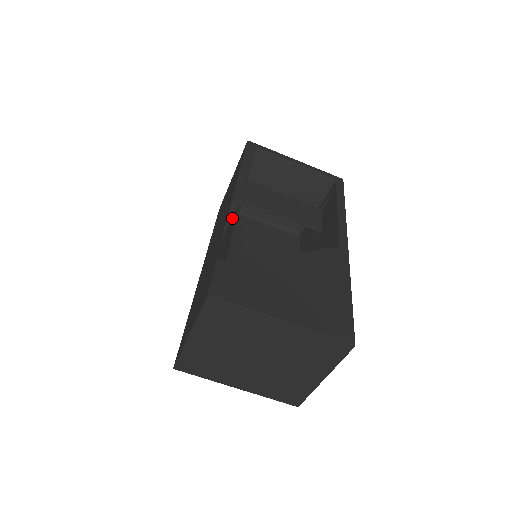
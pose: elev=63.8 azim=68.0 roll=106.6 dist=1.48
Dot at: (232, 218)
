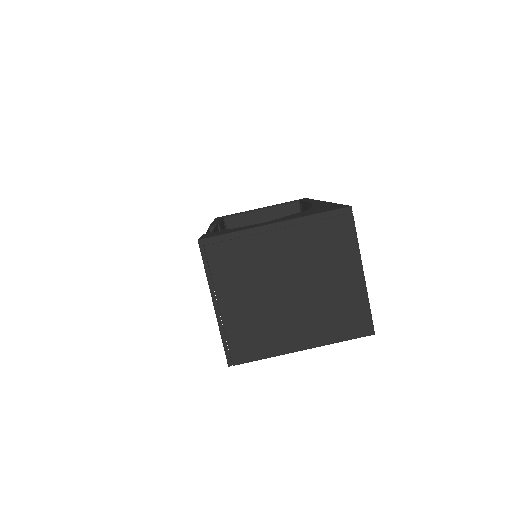
Dot at: occluded
